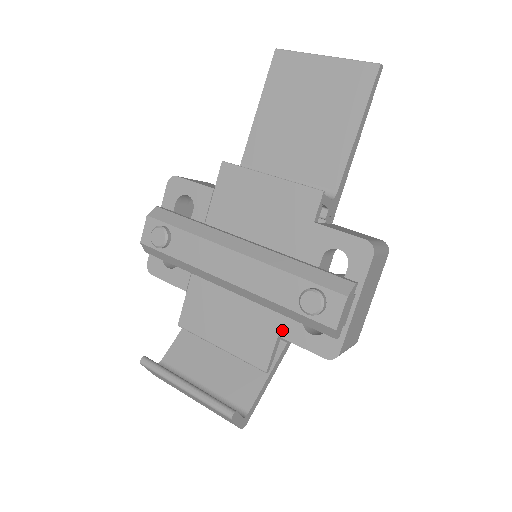
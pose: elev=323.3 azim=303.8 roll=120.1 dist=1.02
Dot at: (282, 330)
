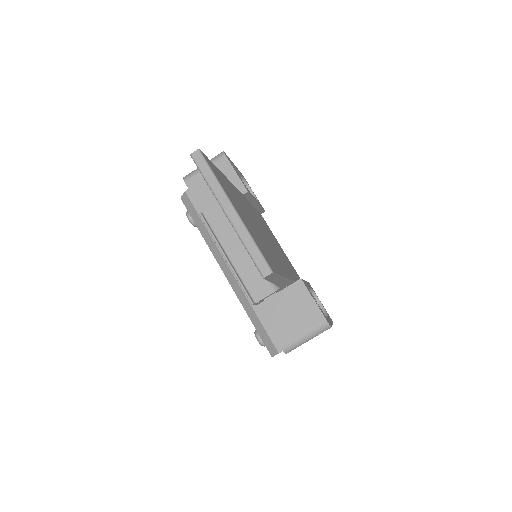
Dot at: occluded
